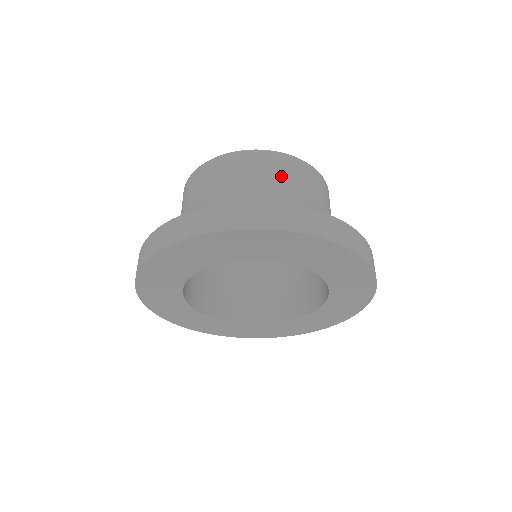
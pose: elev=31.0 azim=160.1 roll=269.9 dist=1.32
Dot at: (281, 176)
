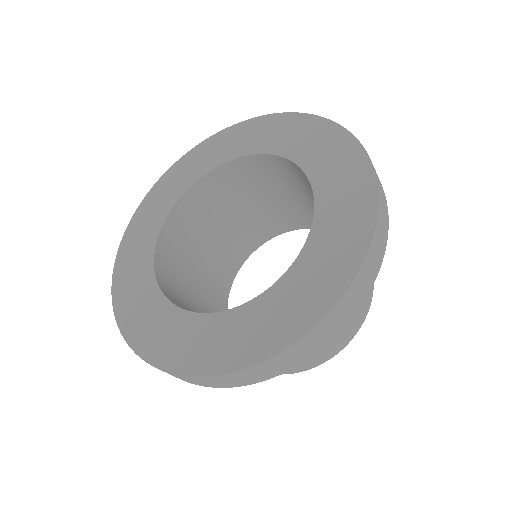
Dot at: occluded
